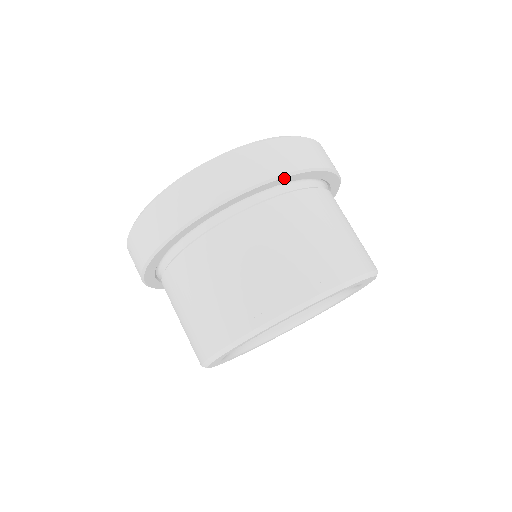
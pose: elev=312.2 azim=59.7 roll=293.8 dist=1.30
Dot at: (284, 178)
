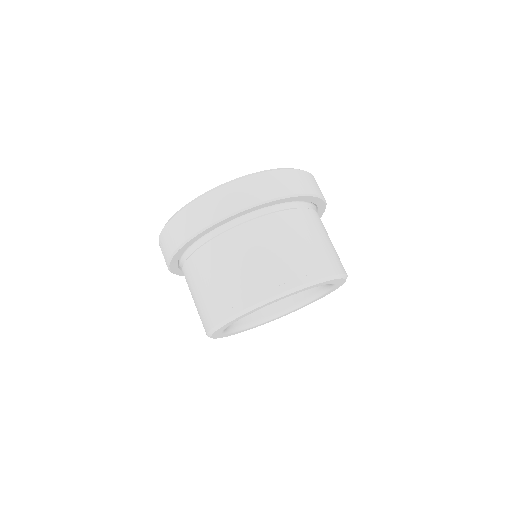
Dot at: (282, 199)
